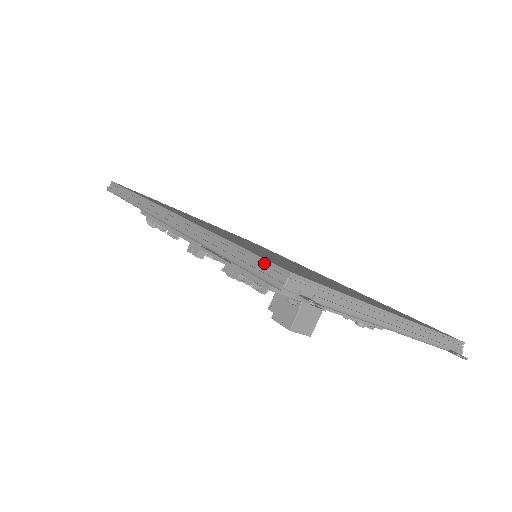
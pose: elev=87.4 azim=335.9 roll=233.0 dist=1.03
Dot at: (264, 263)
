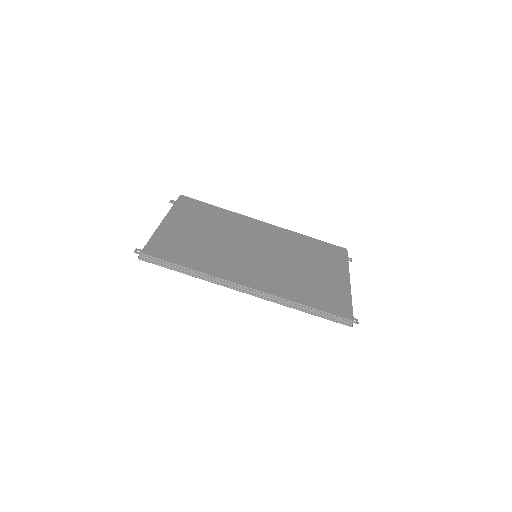
Dot at: (338, 317)
